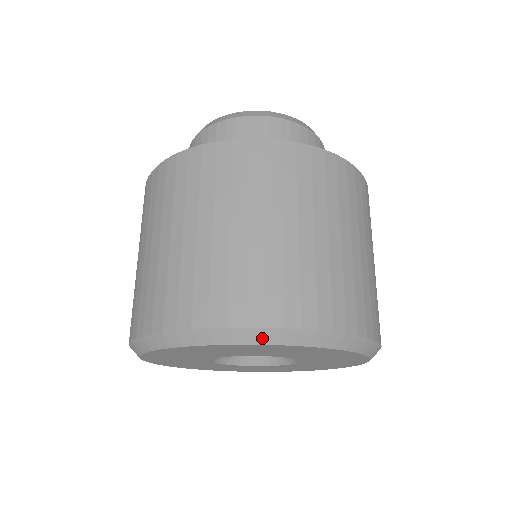
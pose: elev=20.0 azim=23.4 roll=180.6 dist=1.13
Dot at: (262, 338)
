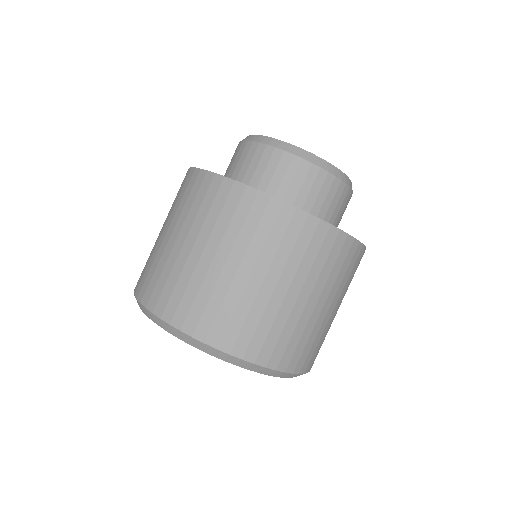
Dot at: (148, 314)
